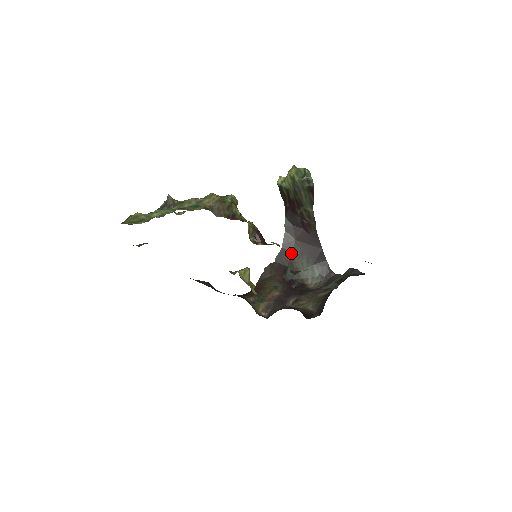
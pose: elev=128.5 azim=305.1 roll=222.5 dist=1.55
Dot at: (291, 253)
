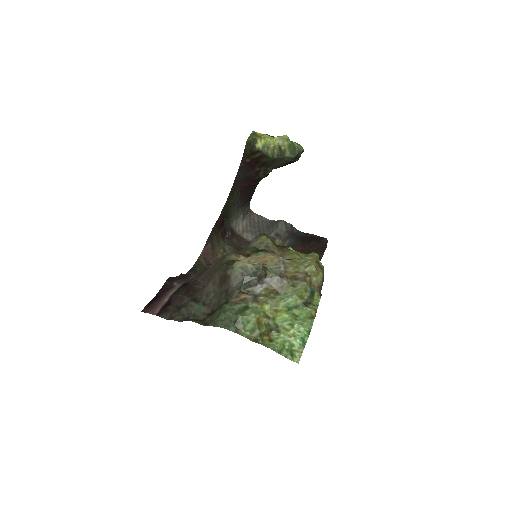
Dot at: (231, 204)
